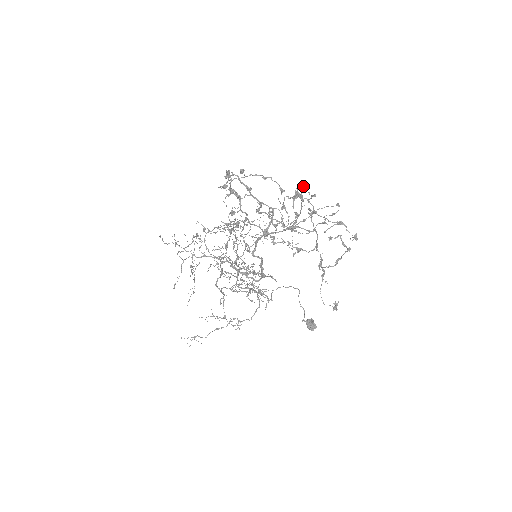
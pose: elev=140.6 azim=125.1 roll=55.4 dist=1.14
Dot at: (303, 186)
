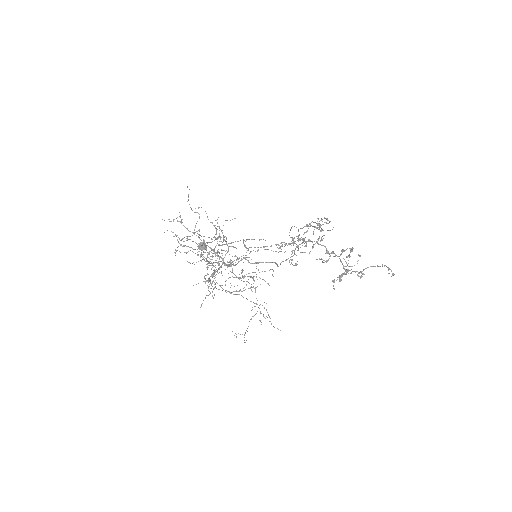
Dot at: (322, 219)
